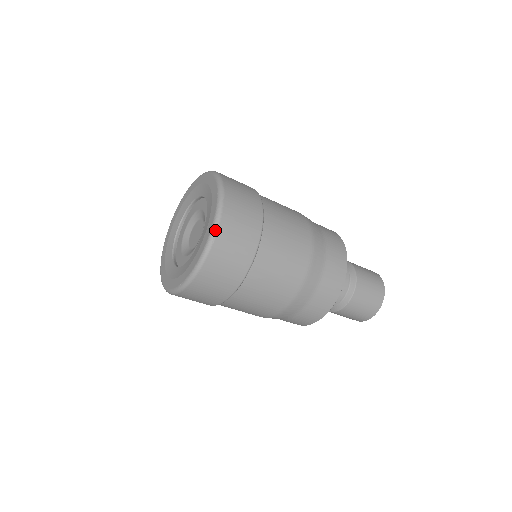
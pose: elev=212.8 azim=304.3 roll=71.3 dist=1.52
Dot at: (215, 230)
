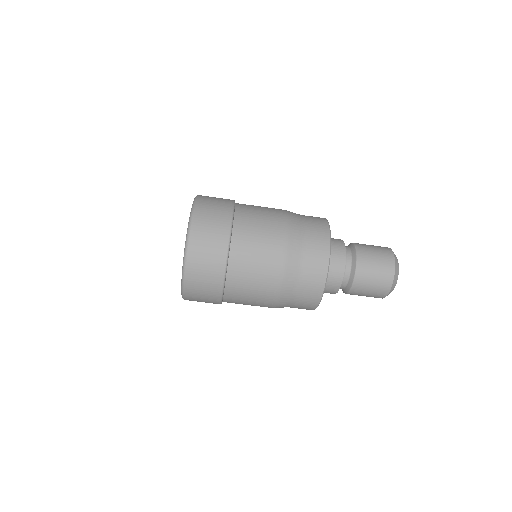
Dot at: (185, 257)
